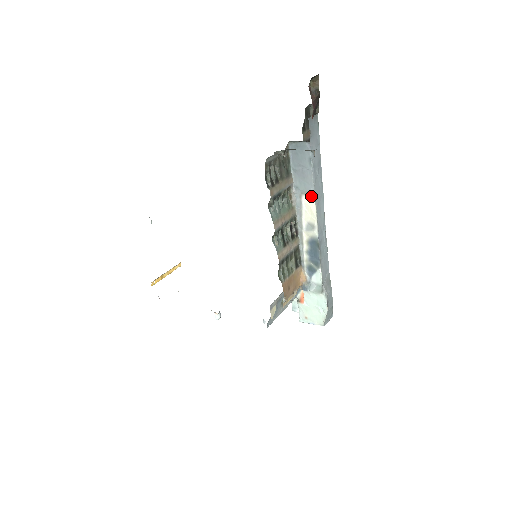
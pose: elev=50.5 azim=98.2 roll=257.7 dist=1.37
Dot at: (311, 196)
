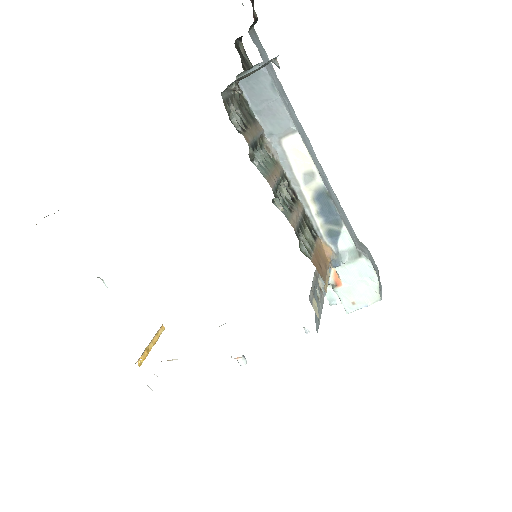
Dot at: (293, 134)
